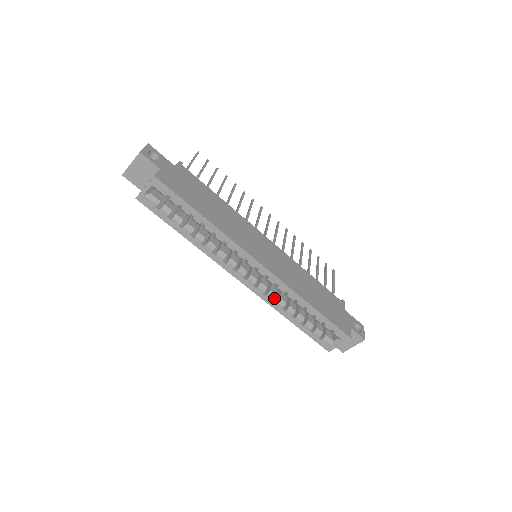
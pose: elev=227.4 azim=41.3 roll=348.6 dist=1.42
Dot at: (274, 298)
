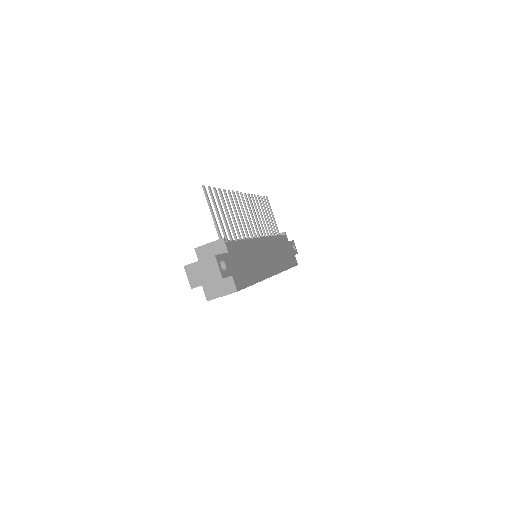
Dot at: occluded
